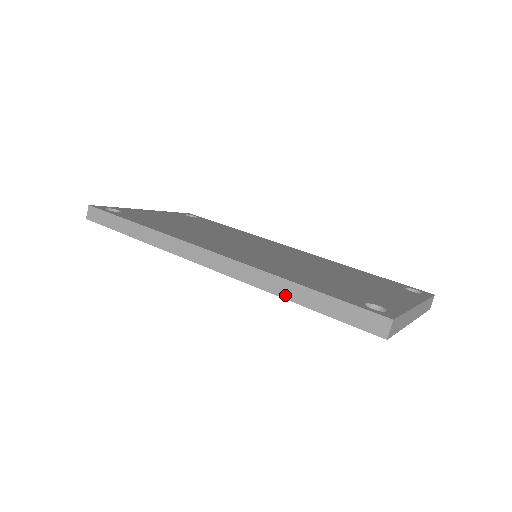
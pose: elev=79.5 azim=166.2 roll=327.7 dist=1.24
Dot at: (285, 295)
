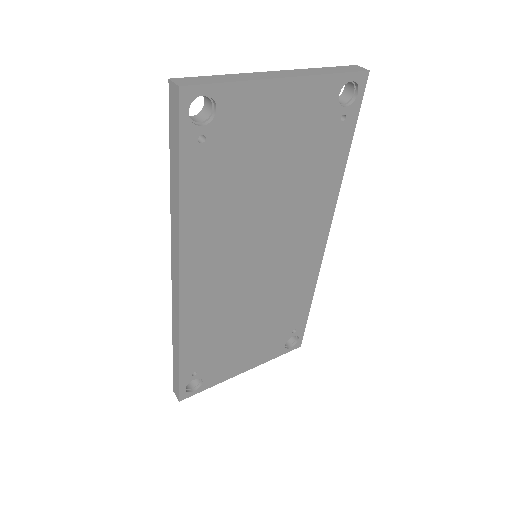
Dot at: (177, 202)
